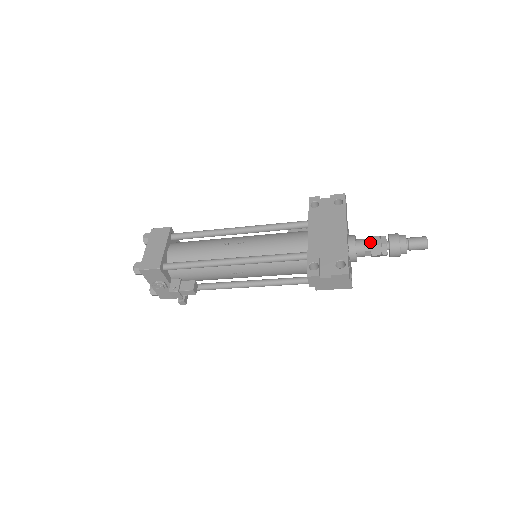
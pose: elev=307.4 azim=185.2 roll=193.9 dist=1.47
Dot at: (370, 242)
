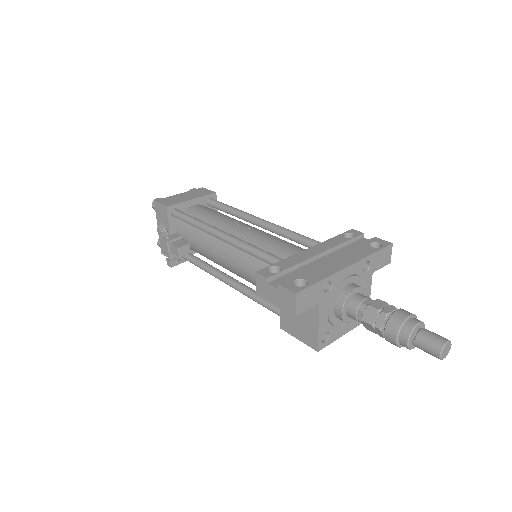
Dot at: (371, 302)
